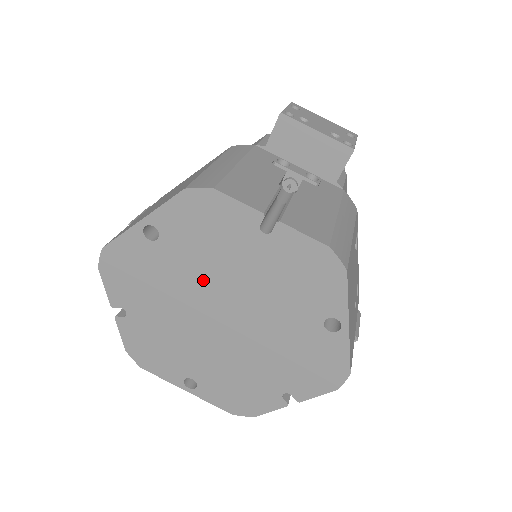
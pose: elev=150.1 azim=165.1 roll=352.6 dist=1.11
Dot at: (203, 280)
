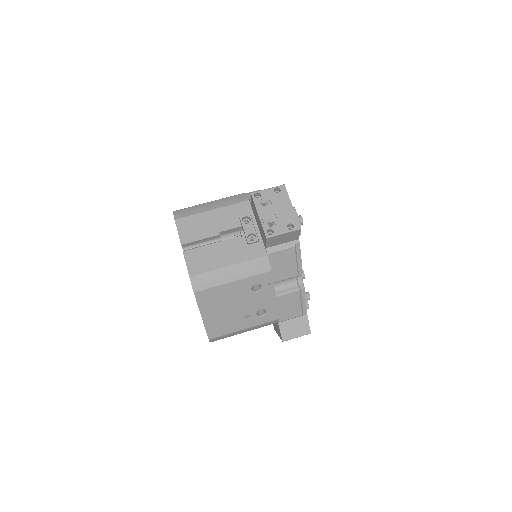
Dot at: occluded
